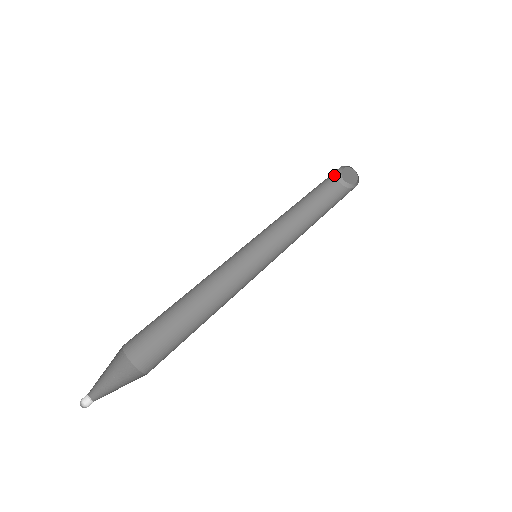
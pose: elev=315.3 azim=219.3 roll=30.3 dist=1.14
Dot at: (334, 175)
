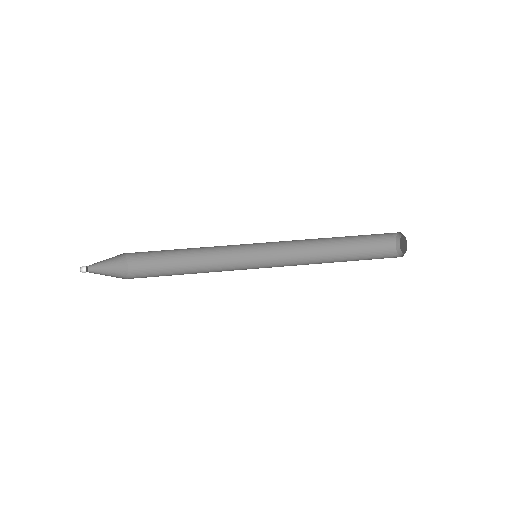
Dot at: (391, 241)
